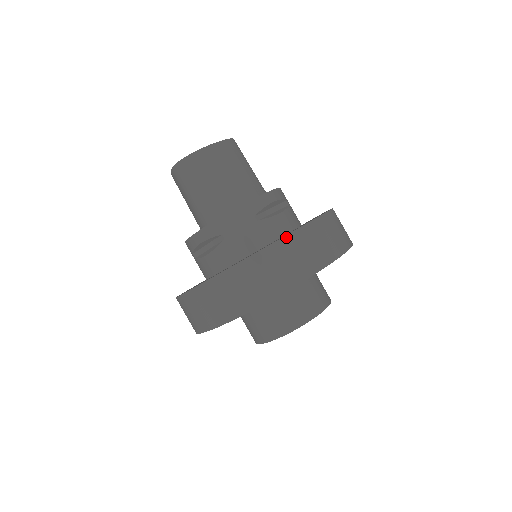
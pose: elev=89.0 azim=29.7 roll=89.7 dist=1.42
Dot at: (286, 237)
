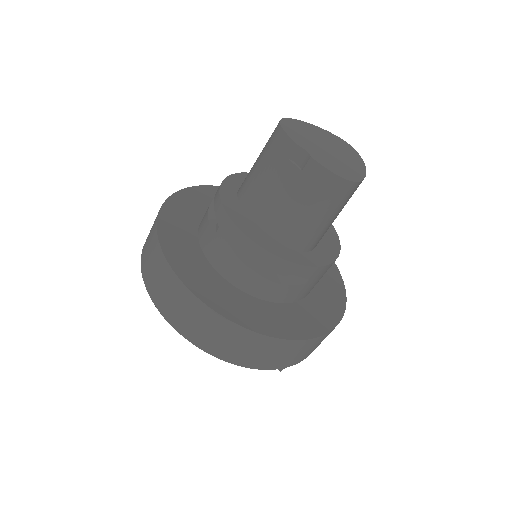
Dot at: occluded
